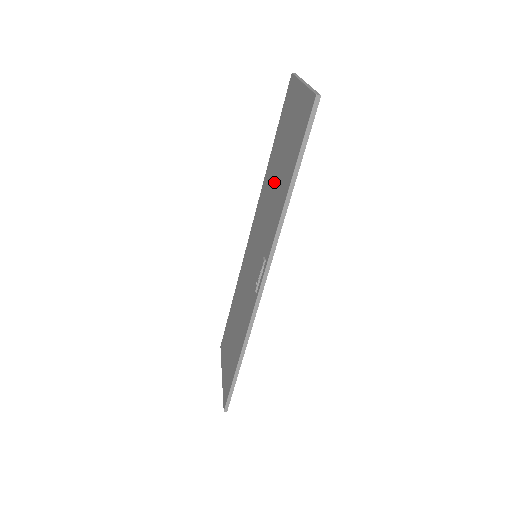
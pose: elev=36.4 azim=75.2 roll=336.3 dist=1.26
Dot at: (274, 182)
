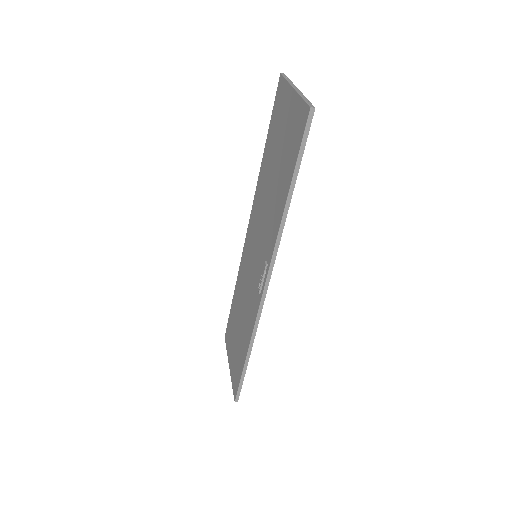
Dot at: (270, 185)
